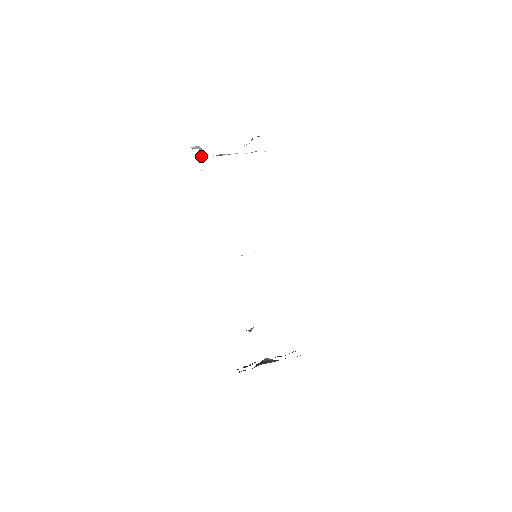
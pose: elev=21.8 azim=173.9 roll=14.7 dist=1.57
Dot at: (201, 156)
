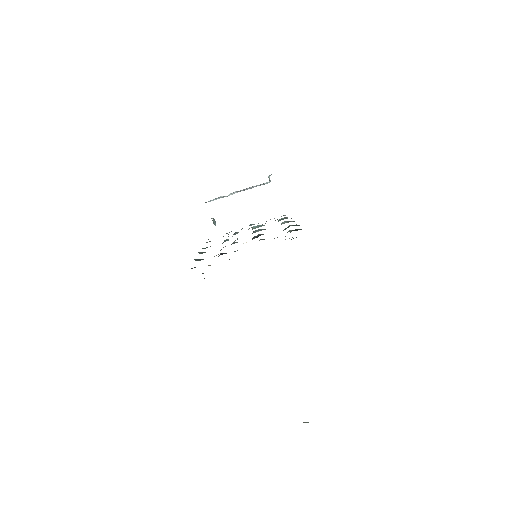
Dot at: occluded
